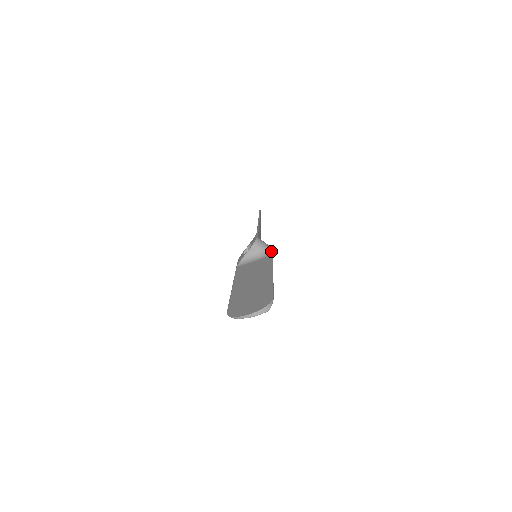
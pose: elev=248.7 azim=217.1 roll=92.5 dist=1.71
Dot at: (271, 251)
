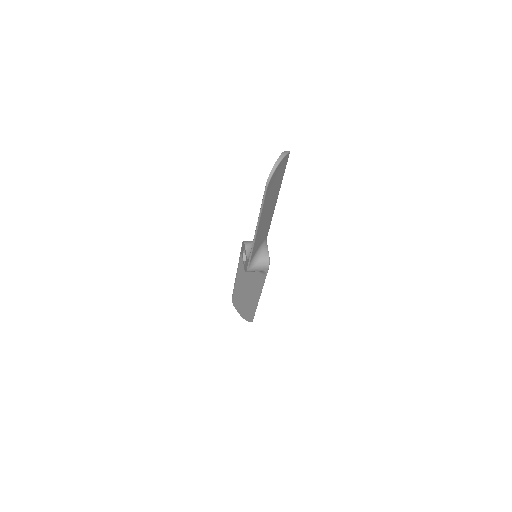
Dot at: occluded
